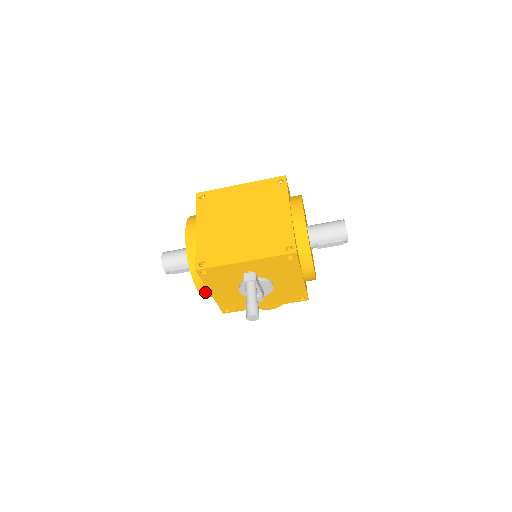
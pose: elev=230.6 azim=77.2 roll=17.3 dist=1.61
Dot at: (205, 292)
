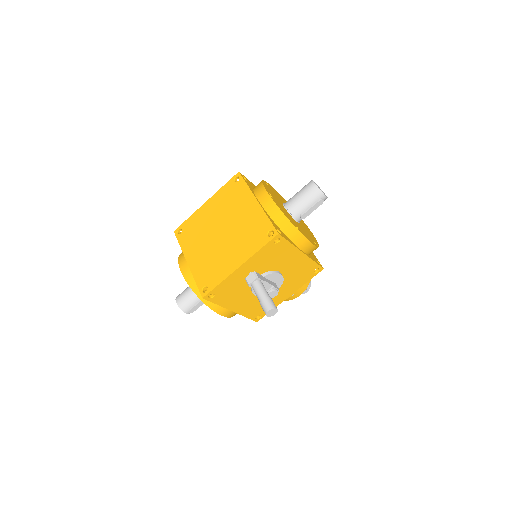
Dot at: (227, 312)
